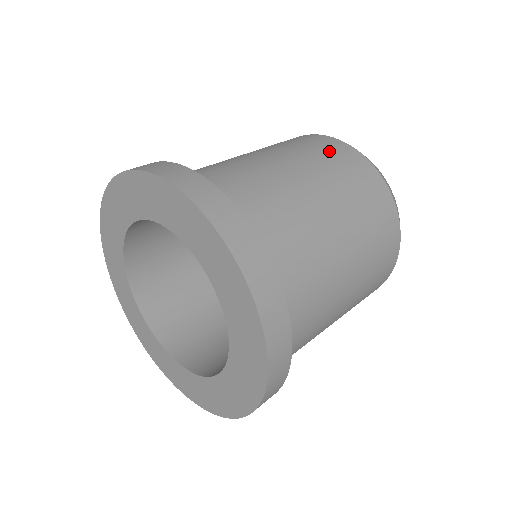
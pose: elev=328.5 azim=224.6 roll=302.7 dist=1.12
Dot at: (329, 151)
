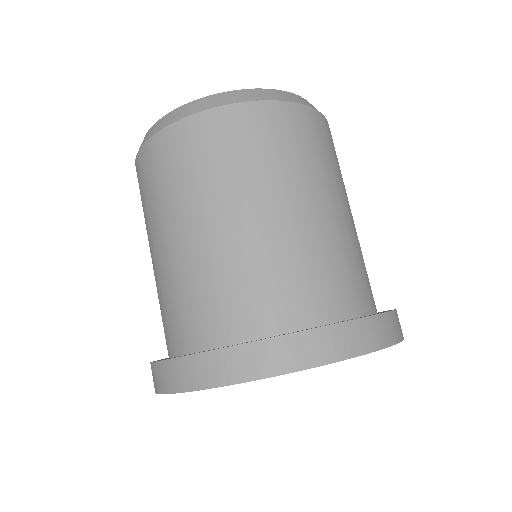
Dot at: (231, 142)
